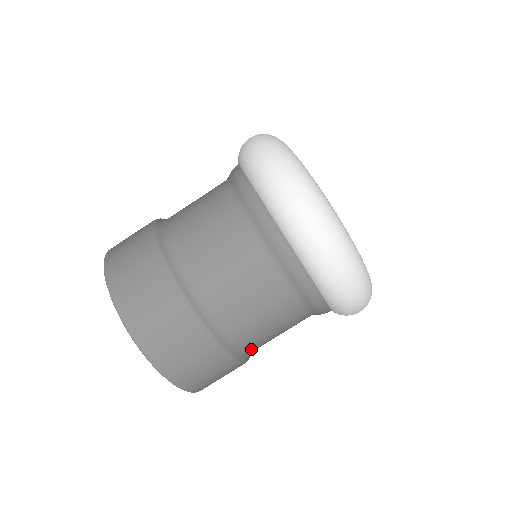
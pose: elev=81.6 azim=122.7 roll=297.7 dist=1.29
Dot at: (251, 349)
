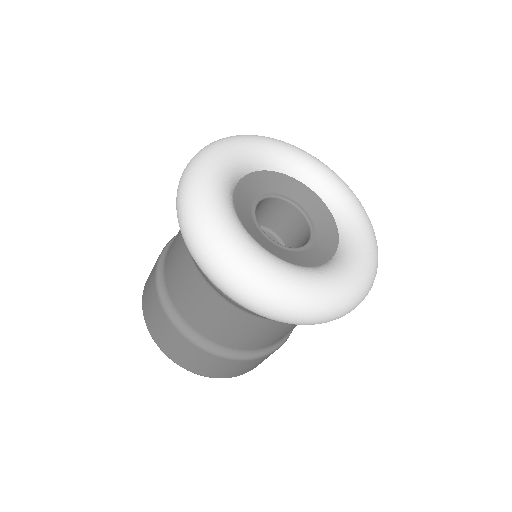
Dot at: occluded
